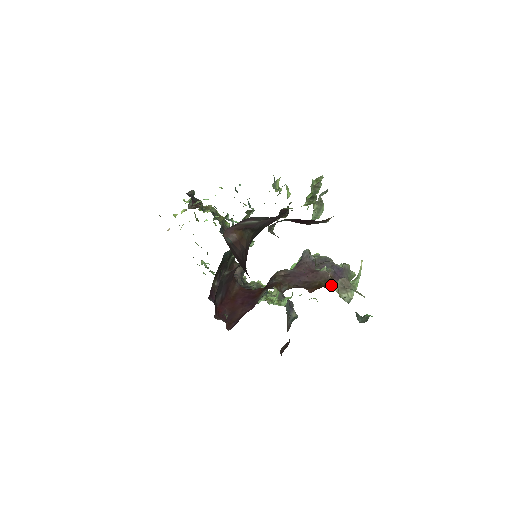
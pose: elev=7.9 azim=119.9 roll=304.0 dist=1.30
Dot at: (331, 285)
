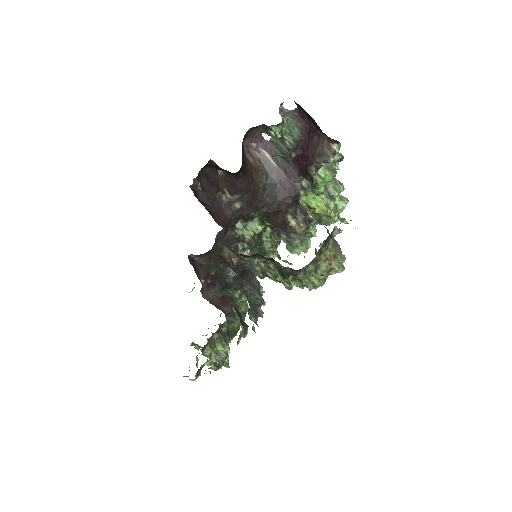
Dot at: occluded
